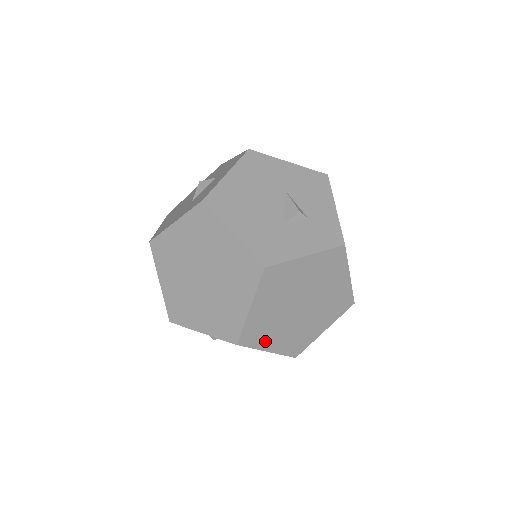
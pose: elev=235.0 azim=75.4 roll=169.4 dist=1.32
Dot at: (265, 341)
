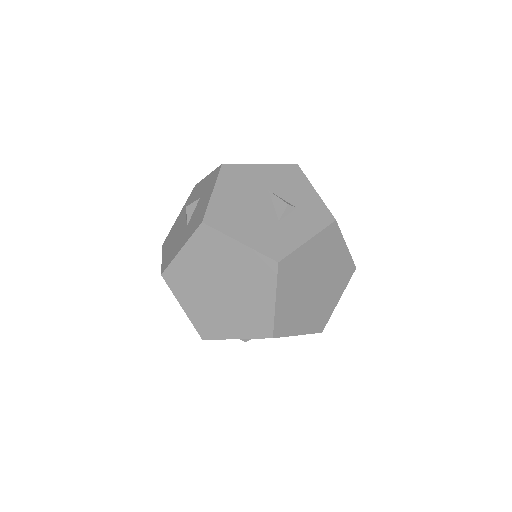
Dot at: (294, 327)
